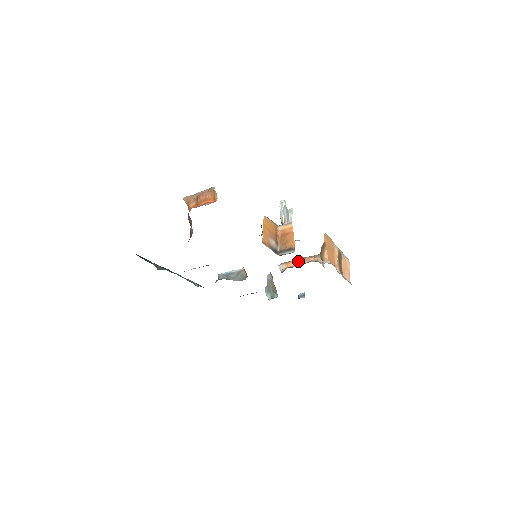
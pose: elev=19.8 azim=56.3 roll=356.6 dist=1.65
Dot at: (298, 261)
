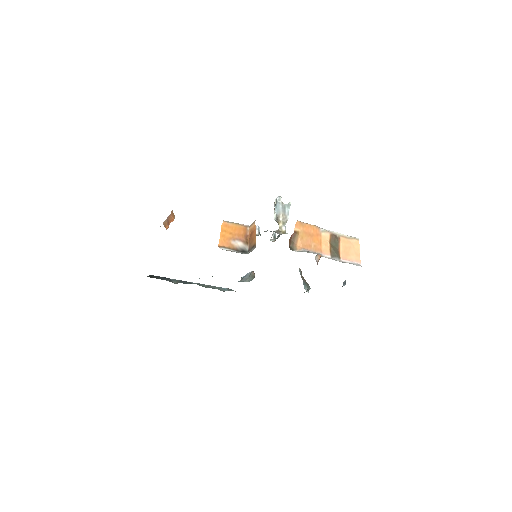
Dot at: occluded
